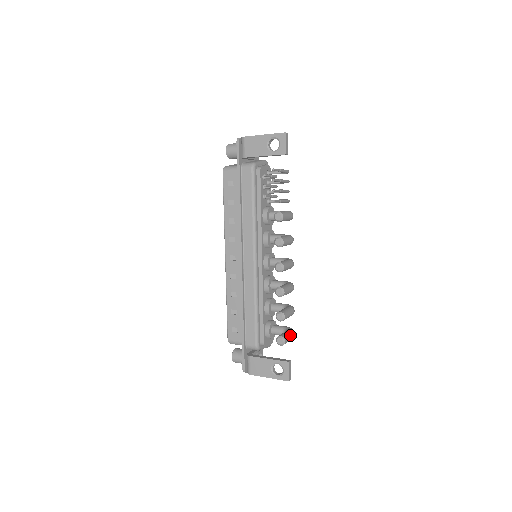
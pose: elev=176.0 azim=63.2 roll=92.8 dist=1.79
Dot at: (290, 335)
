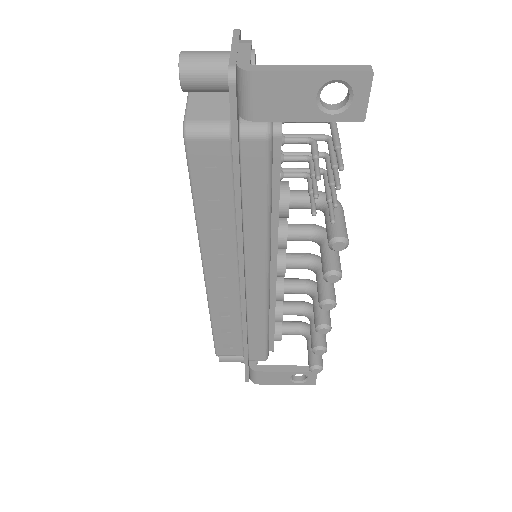
Dot at: occluded
